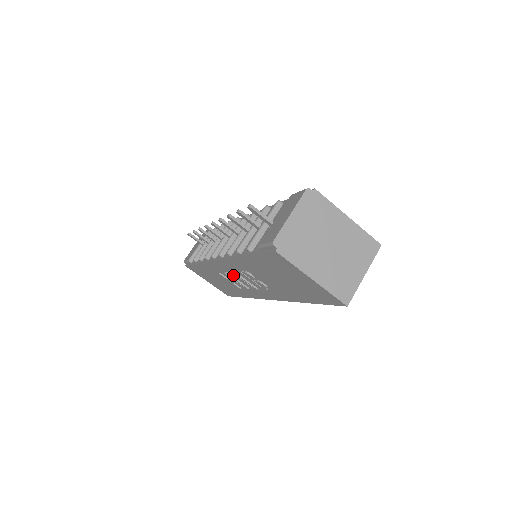
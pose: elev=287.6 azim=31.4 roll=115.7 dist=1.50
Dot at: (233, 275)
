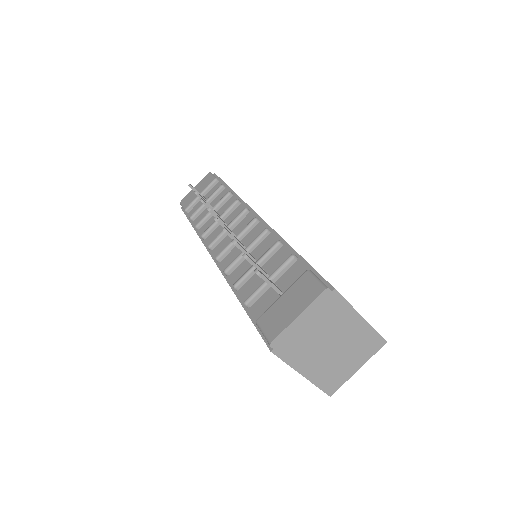
Dot at: occluded
